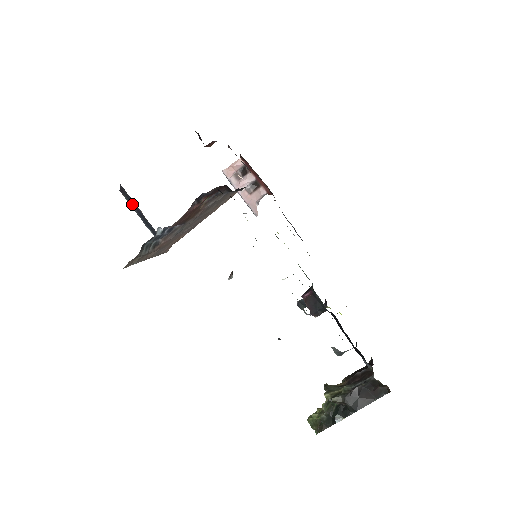
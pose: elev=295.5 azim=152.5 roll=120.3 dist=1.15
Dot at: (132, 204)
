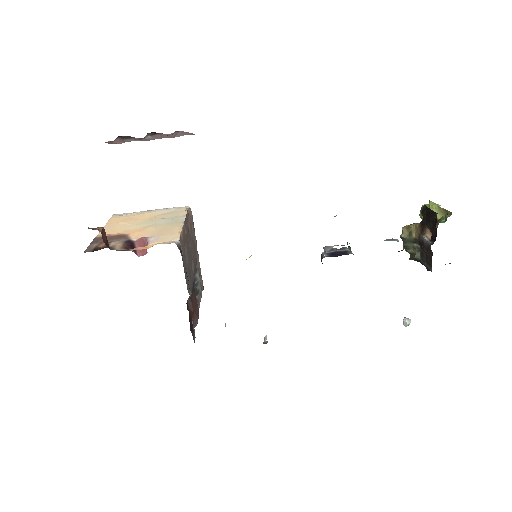
Dot at: occluded
